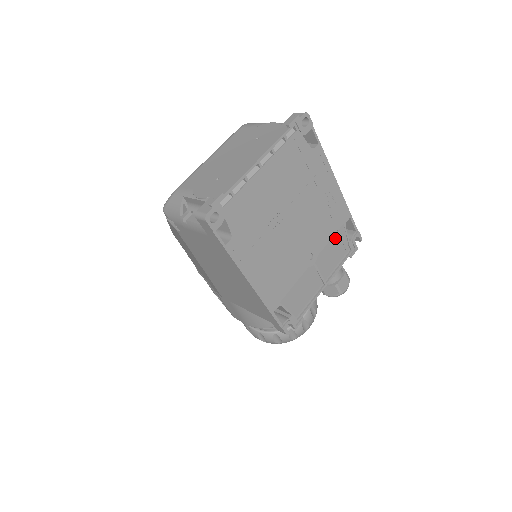
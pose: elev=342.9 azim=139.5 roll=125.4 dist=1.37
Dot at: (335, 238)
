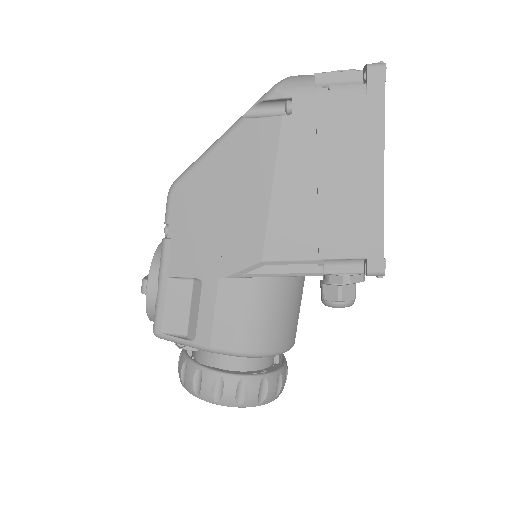
Dot at: occluded
